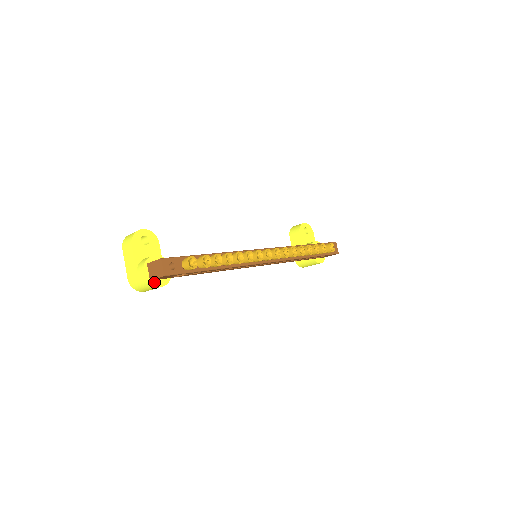
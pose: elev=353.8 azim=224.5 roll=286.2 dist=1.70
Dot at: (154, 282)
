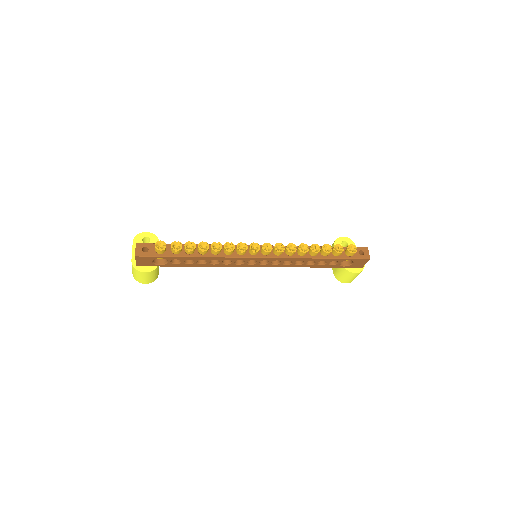
Dot at: (140, 268)
